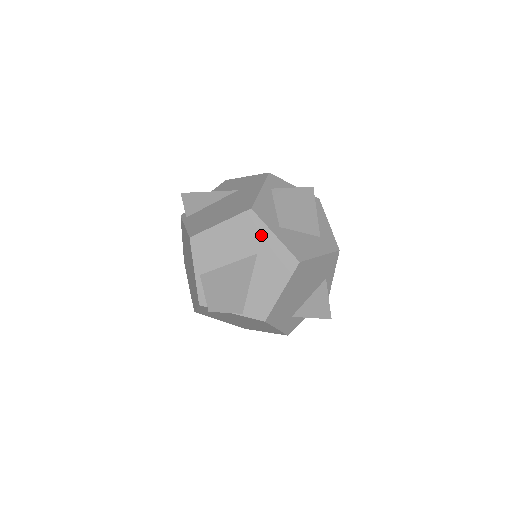
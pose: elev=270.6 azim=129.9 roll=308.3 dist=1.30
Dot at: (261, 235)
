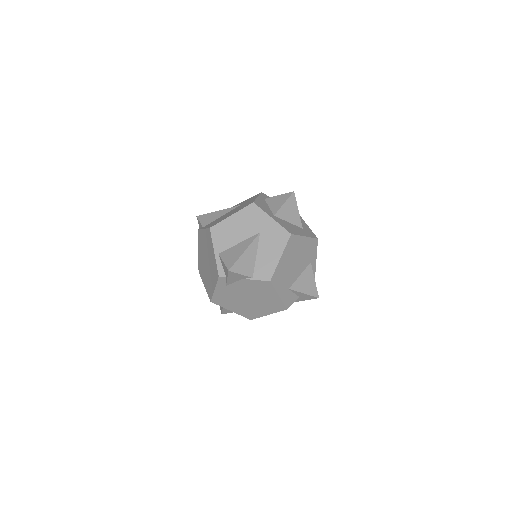
Dot at: (262, 219)
